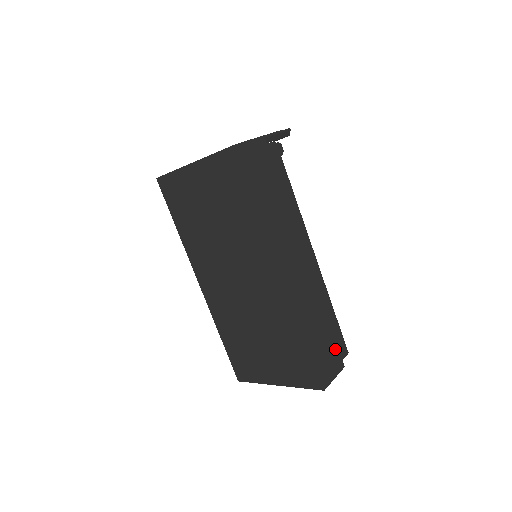
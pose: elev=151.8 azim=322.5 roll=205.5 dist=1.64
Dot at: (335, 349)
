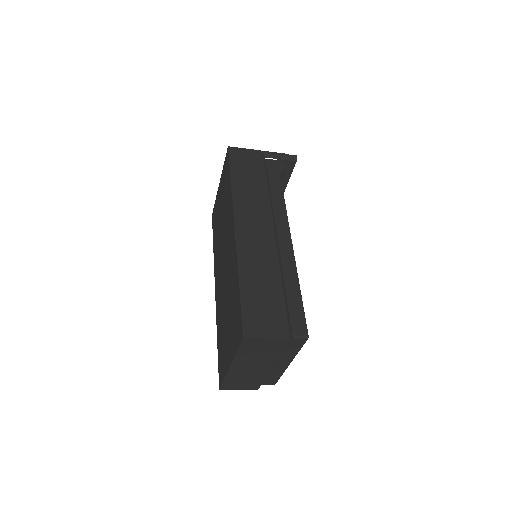
Dot at: (282, 315)
